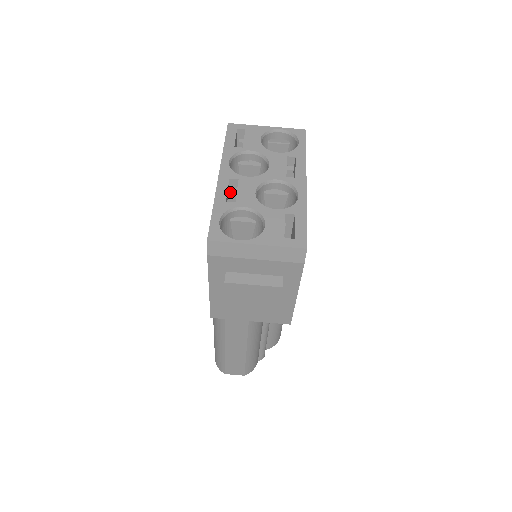
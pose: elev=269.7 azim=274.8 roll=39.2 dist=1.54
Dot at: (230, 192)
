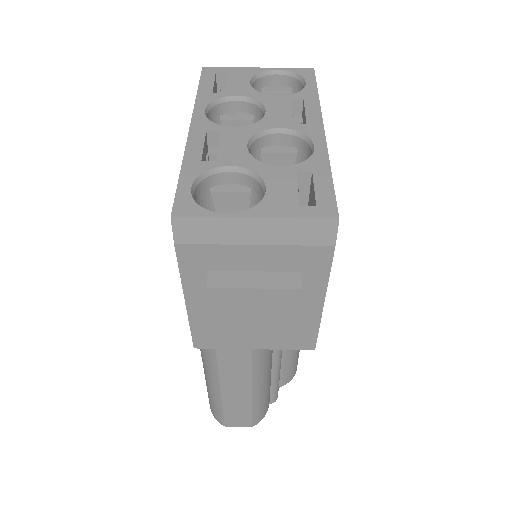
Dot at: (209, 154)
